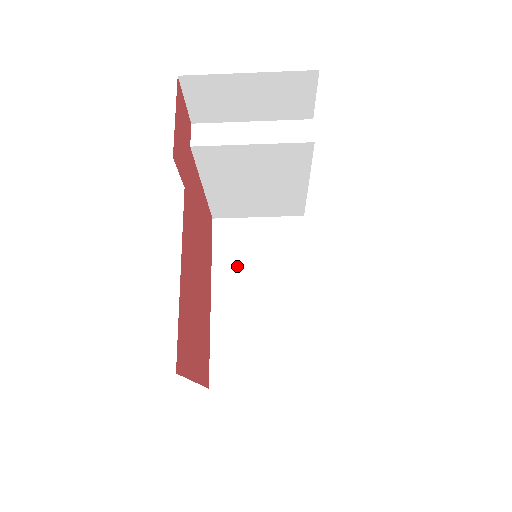
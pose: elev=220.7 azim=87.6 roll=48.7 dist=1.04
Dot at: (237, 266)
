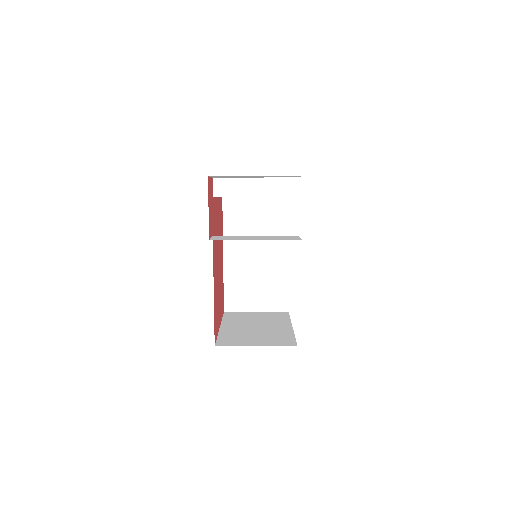
Dot at: (241, 233)
